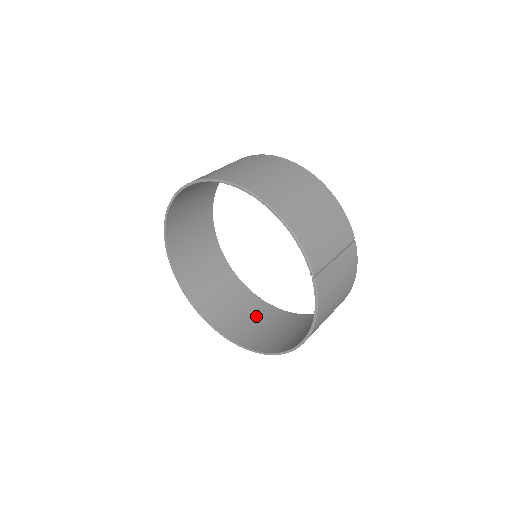
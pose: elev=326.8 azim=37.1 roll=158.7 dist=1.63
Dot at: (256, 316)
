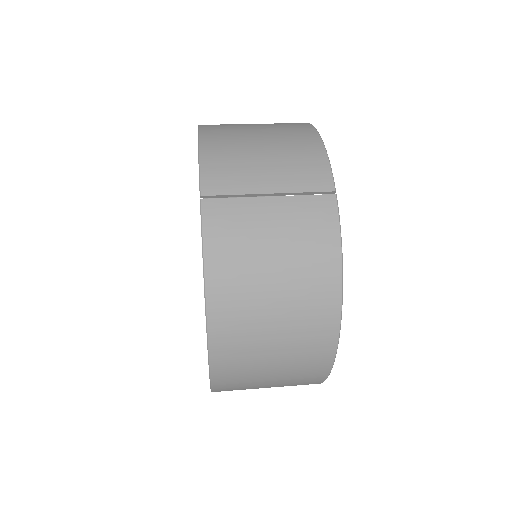
Dot at: occluded
